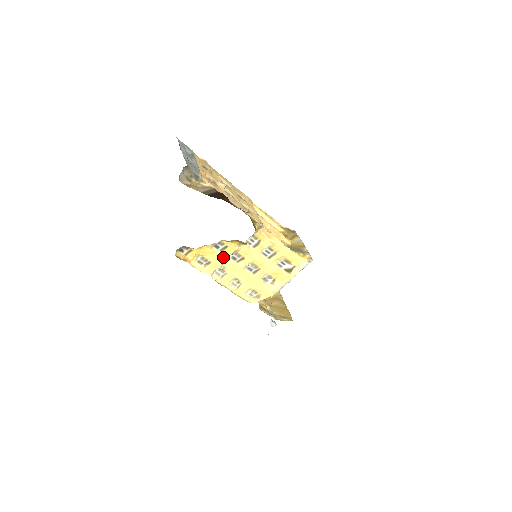
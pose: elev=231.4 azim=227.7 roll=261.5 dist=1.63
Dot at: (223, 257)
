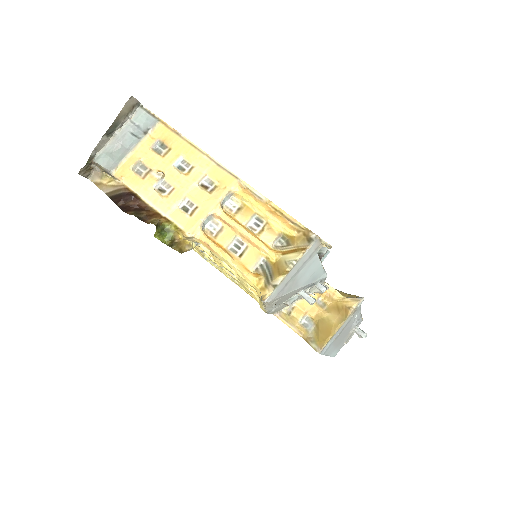
Dot at: occluded
